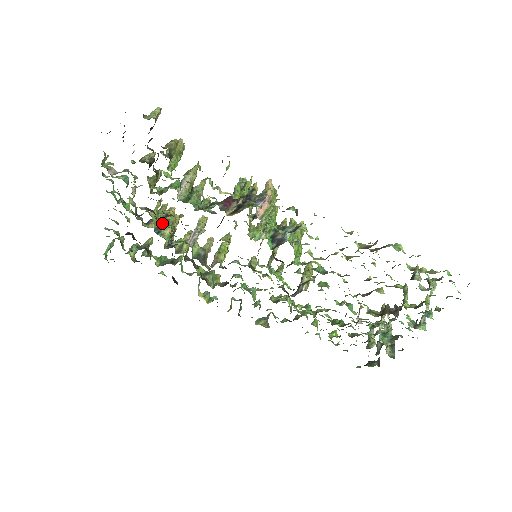
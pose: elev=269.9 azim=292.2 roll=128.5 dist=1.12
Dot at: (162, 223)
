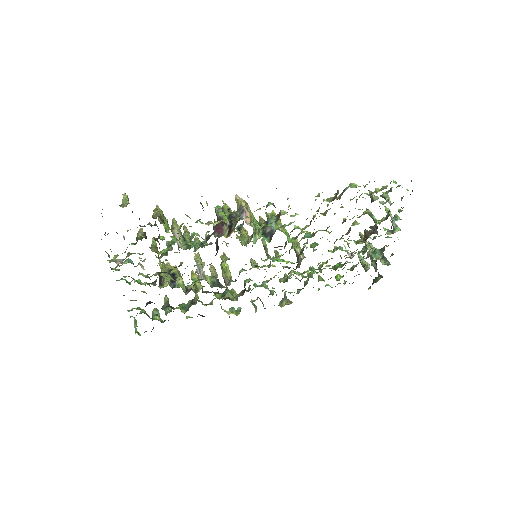
Dot at: occluded
